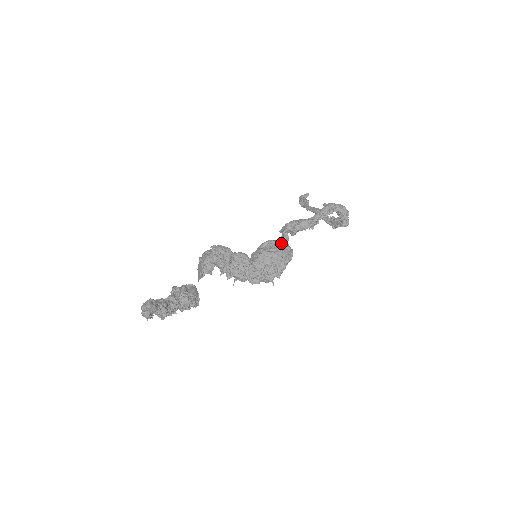
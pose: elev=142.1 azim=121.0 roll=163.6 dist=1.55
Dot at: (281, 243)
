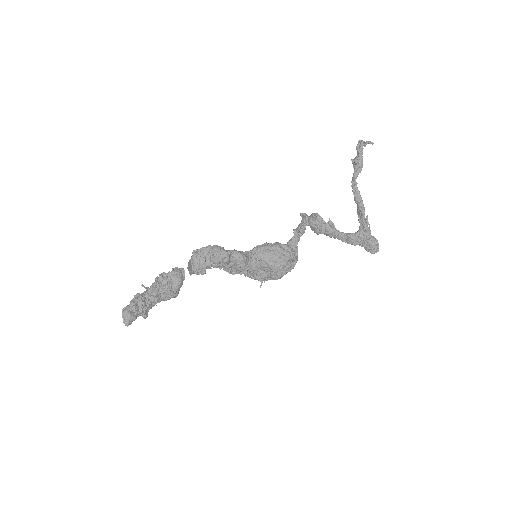
Dot at: (287, 257)
